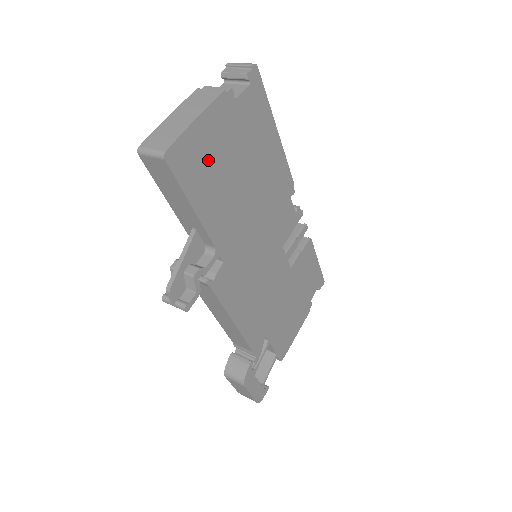
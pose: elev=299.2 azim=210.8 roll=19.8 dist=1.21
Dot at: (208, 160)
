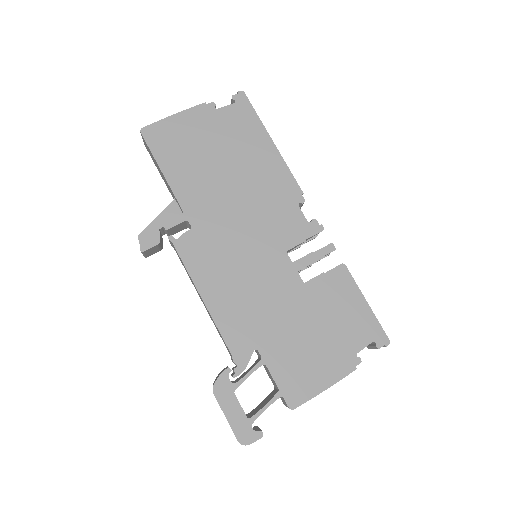
Dot at: (183, 143)
